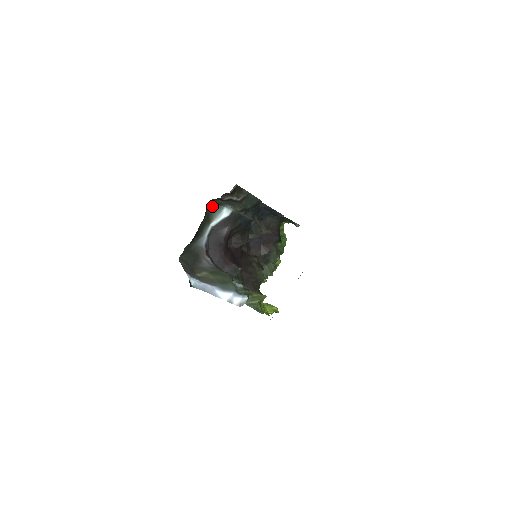
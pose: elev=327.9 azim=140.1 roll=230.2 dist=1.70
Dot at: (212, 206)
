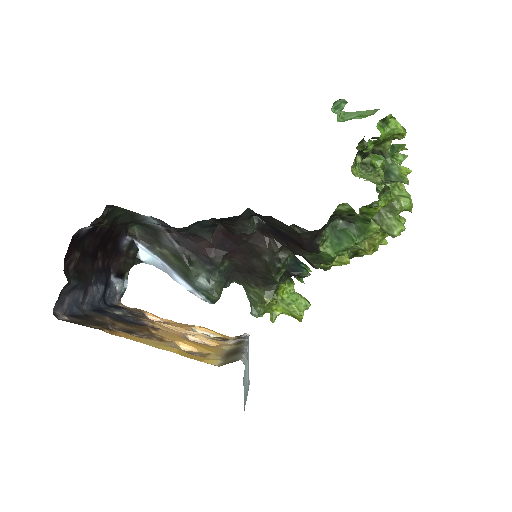
Dot at: (120, 207)
